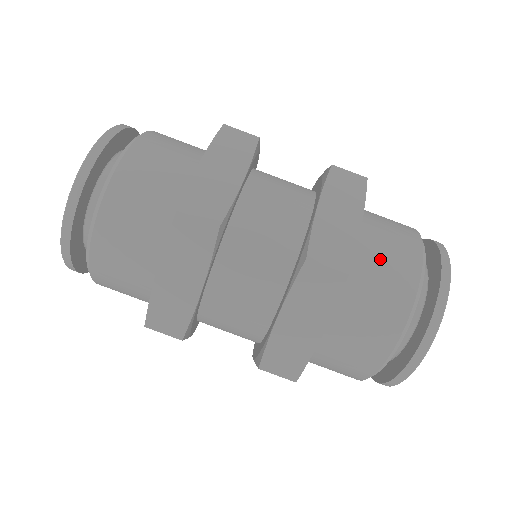
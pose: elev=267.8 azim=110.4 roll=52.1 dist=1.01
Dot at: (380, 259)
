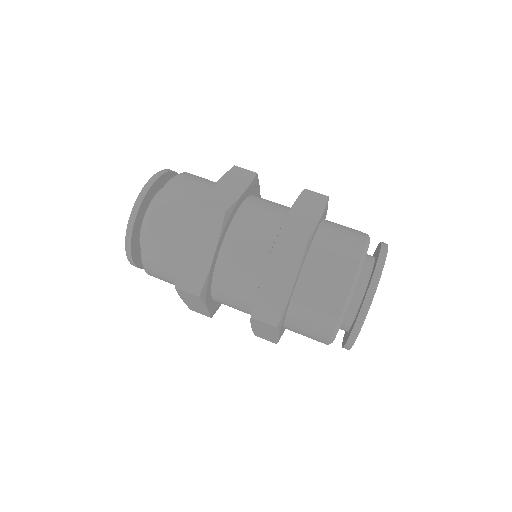
Dot at: (334, 242)
